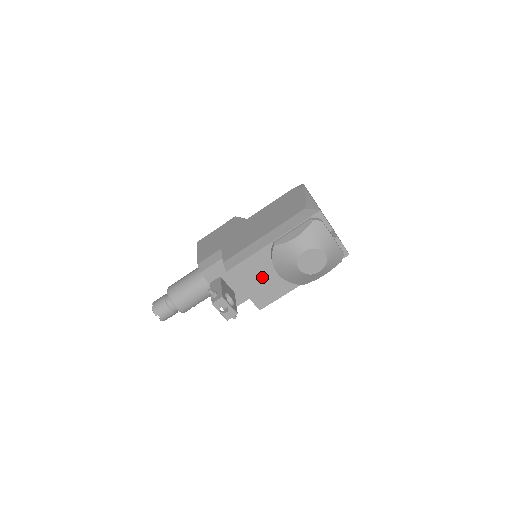
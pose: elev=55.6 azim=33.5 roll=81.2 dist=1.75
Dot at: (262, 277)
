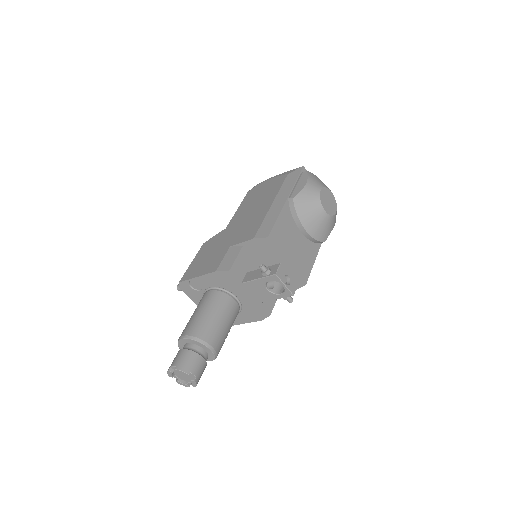
Dot at: (294, 241)
